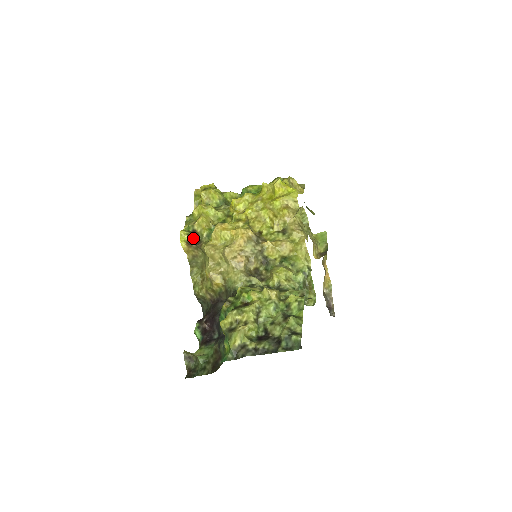
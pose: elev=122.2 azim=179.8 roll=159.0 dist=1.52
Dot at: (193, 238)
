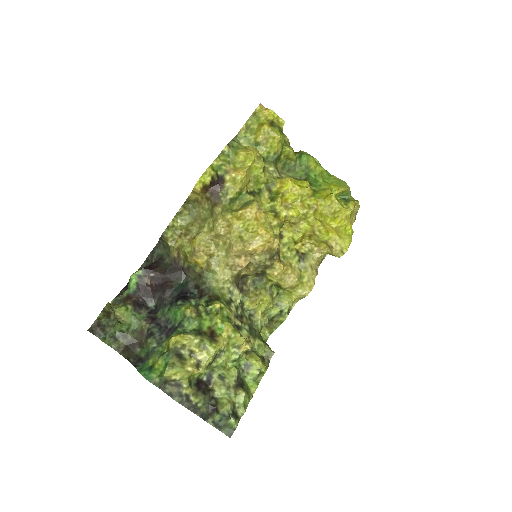
Dot at: (214, 185)
